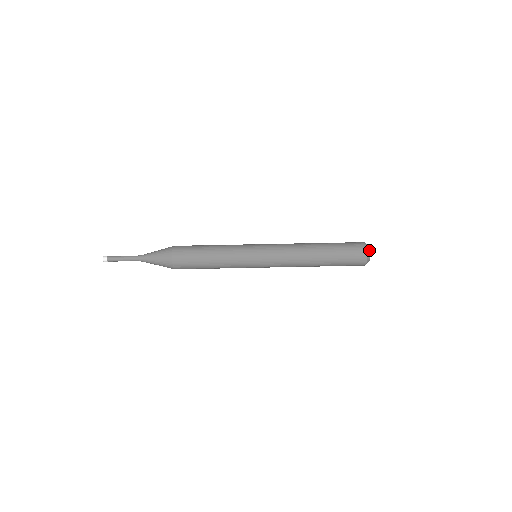
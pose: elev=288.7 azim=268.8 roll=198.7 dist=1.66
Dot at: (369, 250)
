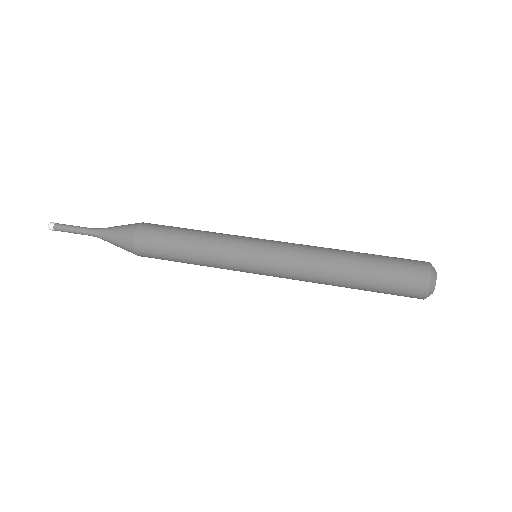
Dot at: (435, 272)
